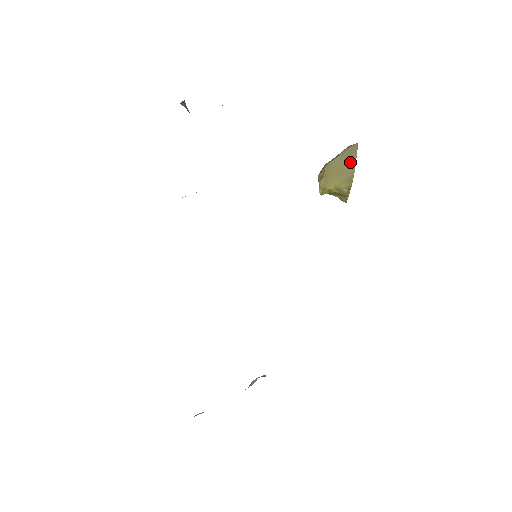
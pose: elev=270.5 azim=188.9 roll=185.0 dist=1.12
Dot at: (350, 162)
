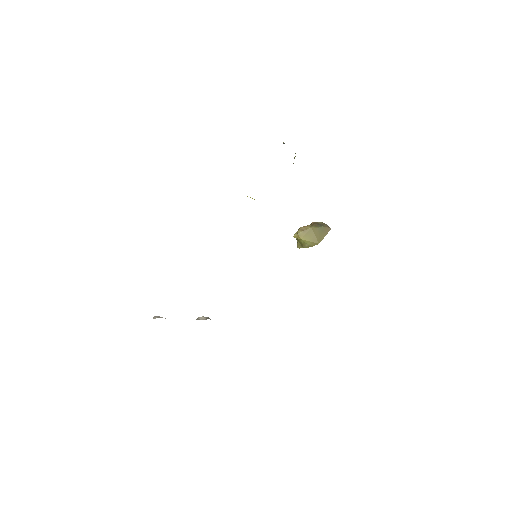
Dot at: (322, 236)
